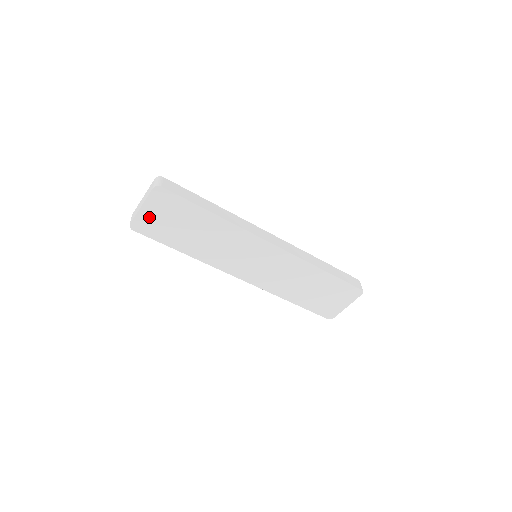
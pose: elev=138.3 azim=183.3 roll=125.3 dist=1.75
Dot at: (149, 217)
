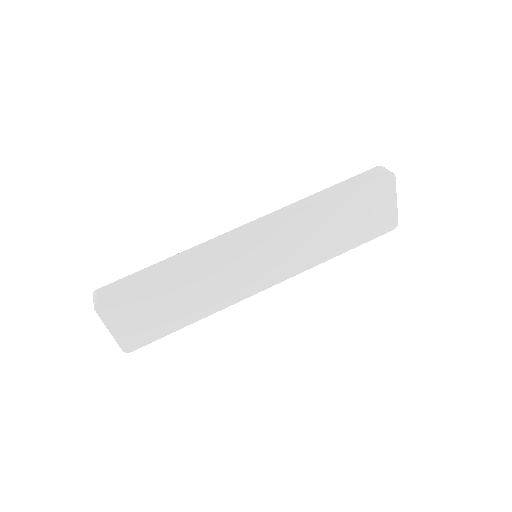
Dot at: (127, 331)
